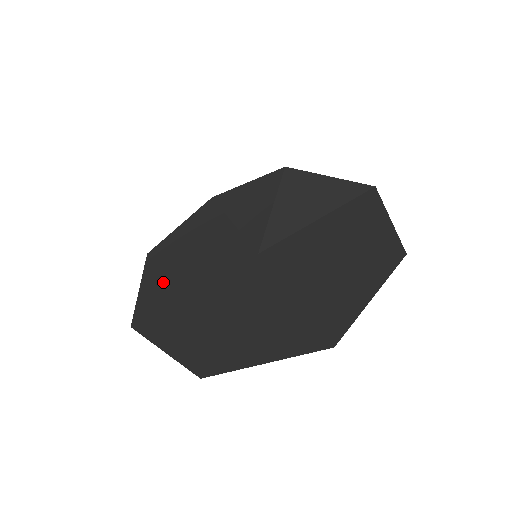
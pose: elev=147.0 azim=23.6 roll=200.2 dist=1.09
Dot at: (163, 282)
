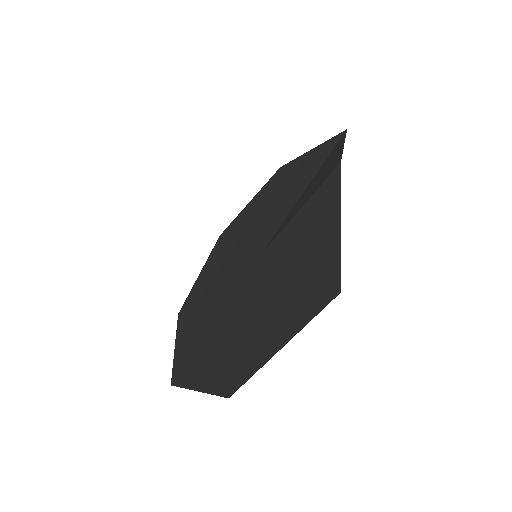
Dot at: (249, 213)
